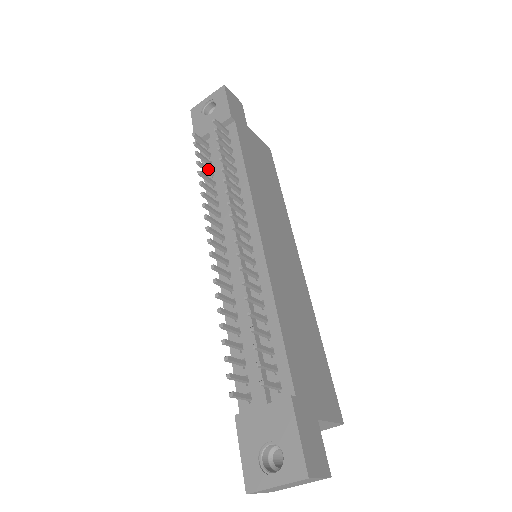
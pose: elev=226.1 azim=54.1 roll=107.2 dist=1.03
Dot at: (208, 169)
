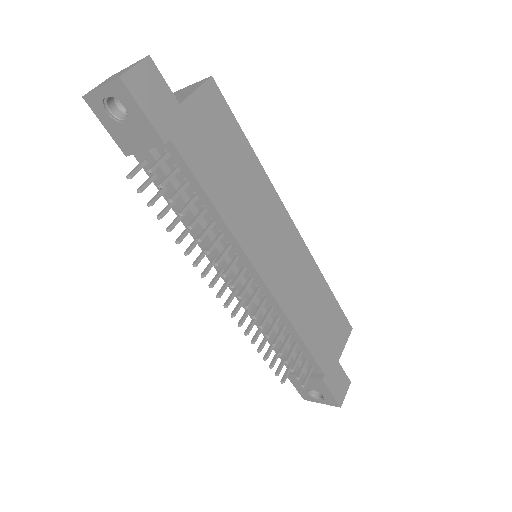
Dot at: (170, 207)
